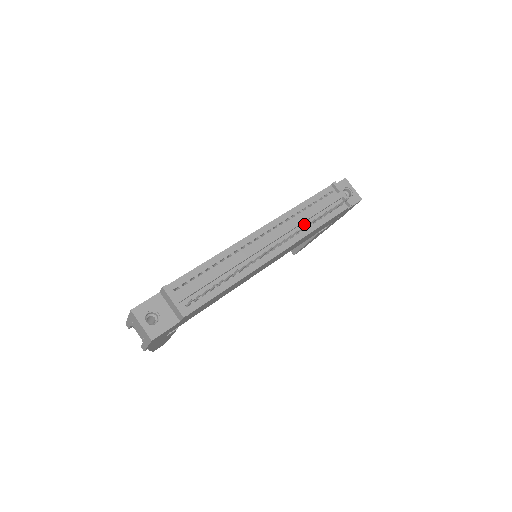
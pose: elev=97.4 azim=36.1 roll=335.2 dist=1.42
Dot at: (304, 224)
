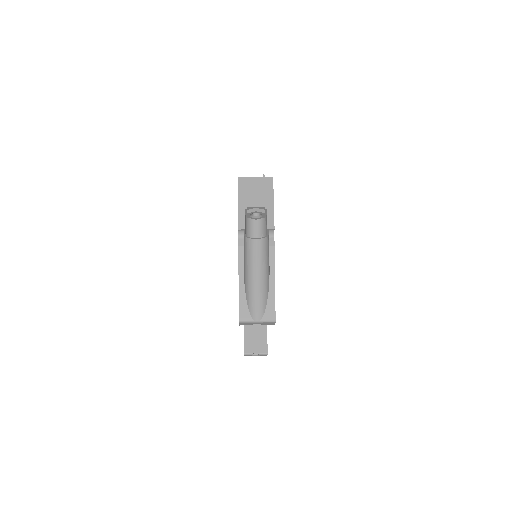
Dot at: occluded
